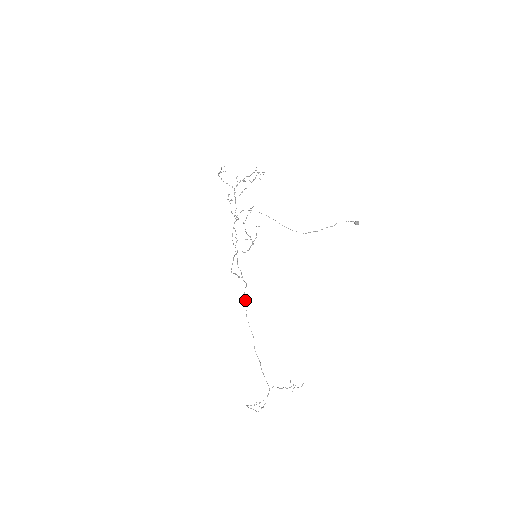
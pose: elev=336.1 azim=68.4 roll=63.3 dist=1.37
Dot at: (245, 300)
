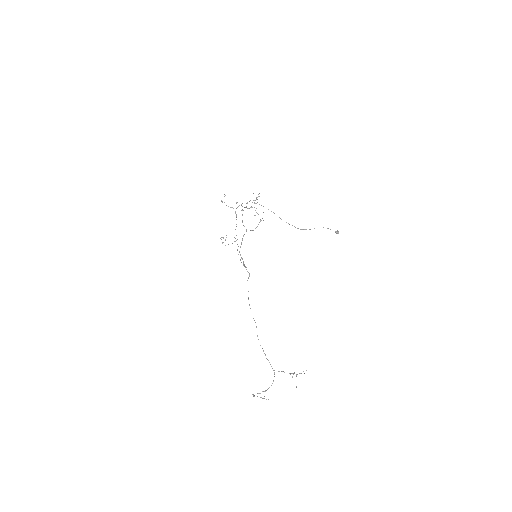
Dot at: occluded
